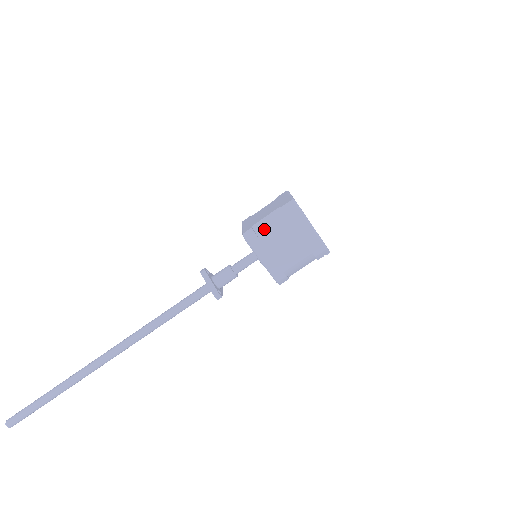
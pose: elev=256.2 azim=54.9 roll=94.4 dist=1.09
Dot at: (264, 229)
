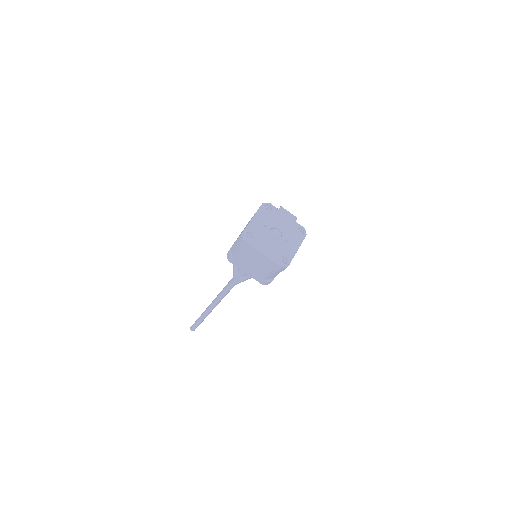
Dot at: (274, 277)
